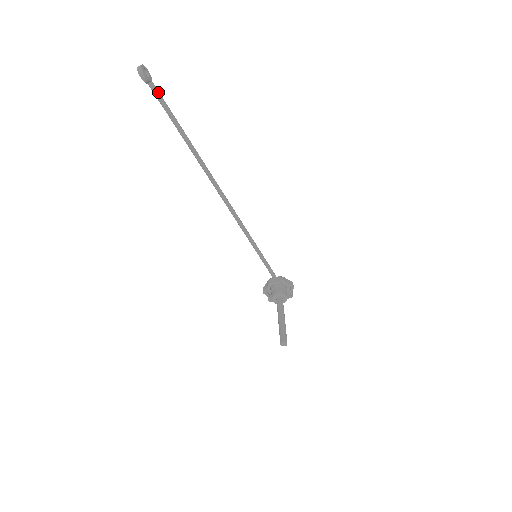
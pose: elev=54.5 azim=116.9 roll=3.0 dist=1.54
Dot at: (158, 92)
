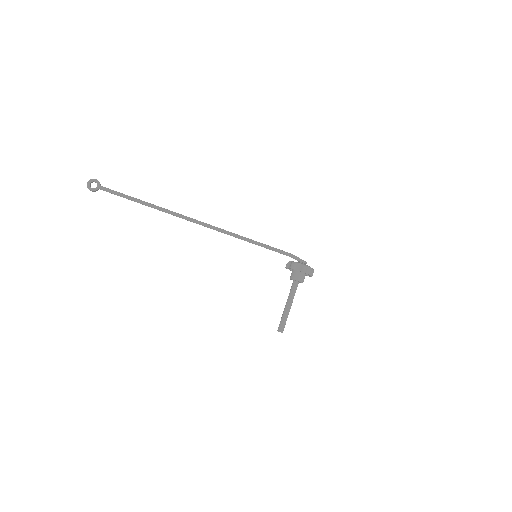
Dot at: (108, 191)
